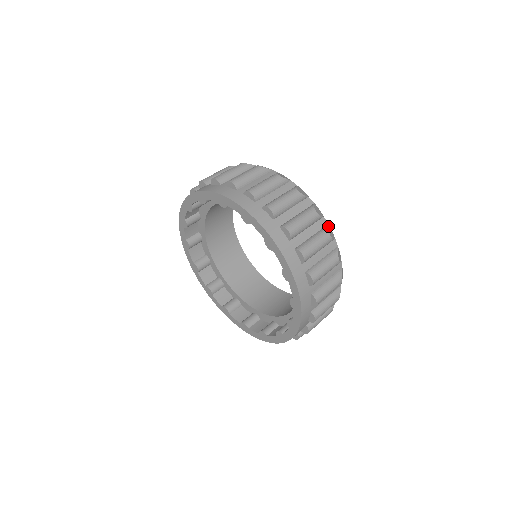
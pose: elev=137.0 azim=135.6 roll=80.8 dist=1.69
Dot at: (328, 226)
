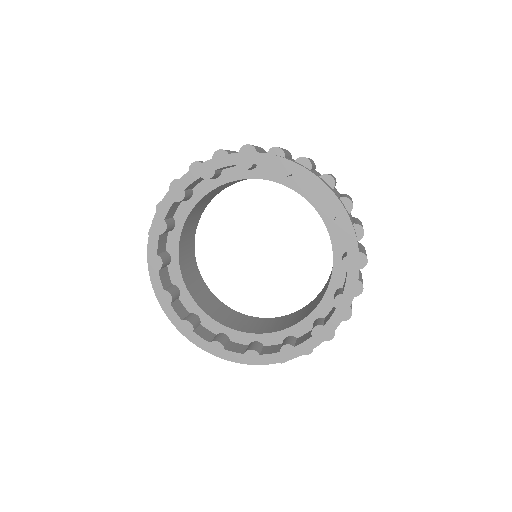
Dot at: occluded
